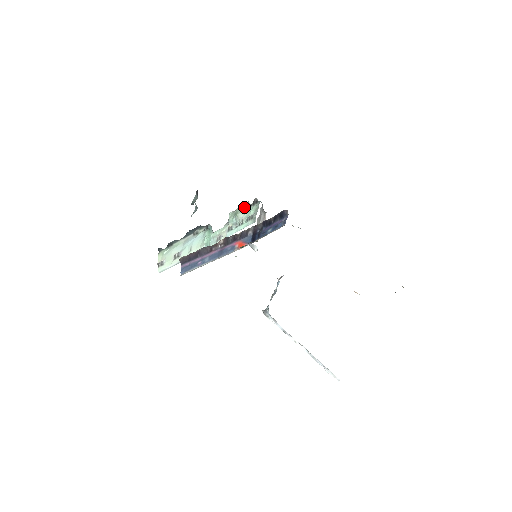
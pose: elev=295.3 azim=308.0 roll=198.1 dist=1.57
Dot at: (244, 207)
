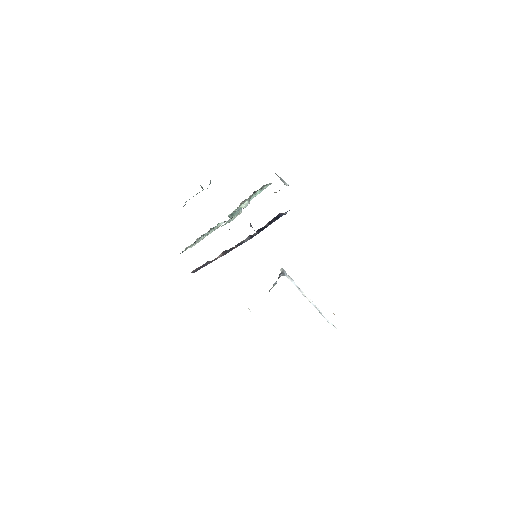
Dot at: (244, 200)
